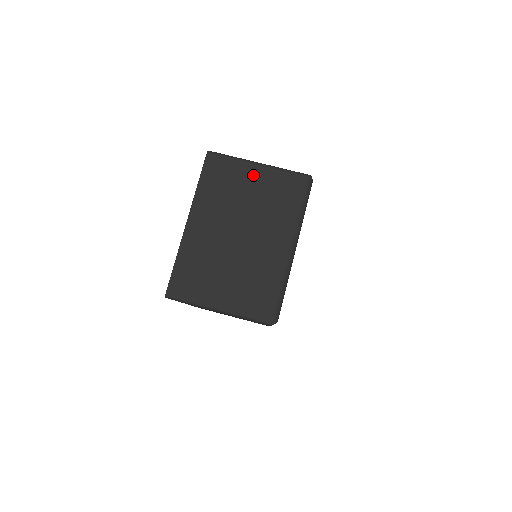
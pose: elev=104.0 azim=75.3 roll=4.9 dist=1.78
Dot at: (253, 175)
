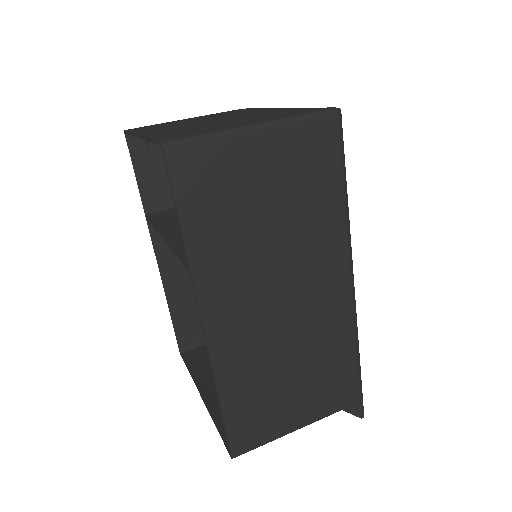
Dot at: (189, 119)
